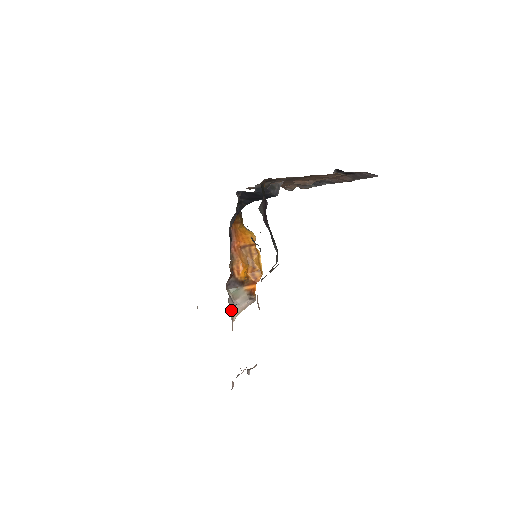
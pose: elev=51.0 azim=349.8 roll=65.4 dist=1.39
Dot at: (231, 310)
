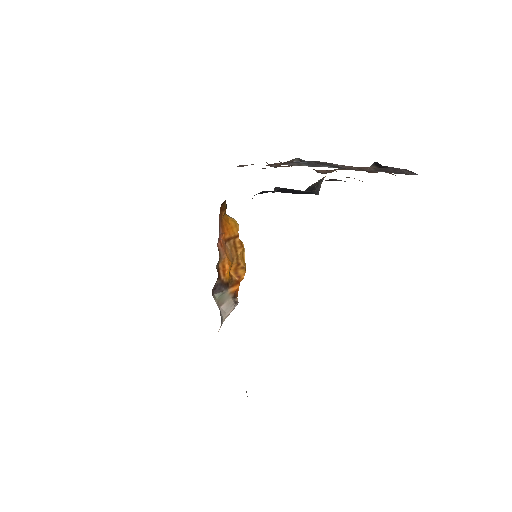
Dot at: (221, 322)
